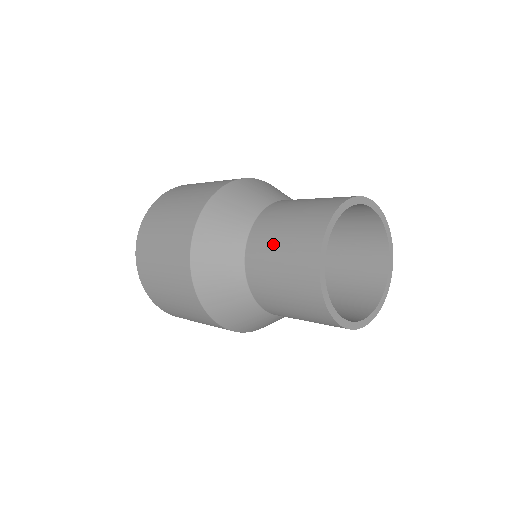
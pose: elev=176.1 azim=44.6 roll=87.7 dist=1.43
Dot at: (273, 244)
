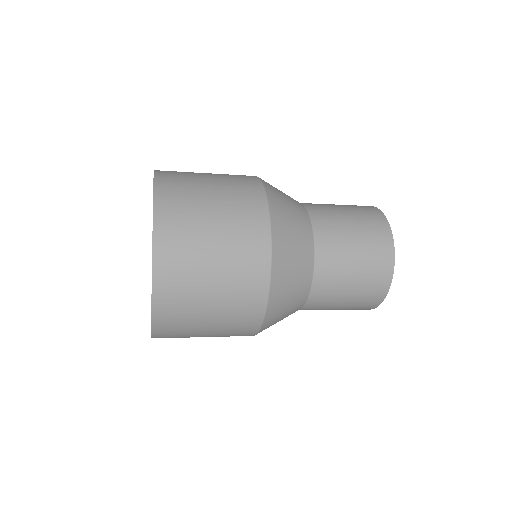
Dot at: (338, 212)
